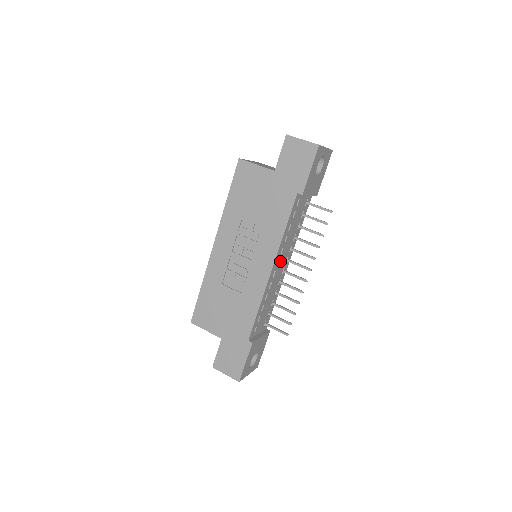
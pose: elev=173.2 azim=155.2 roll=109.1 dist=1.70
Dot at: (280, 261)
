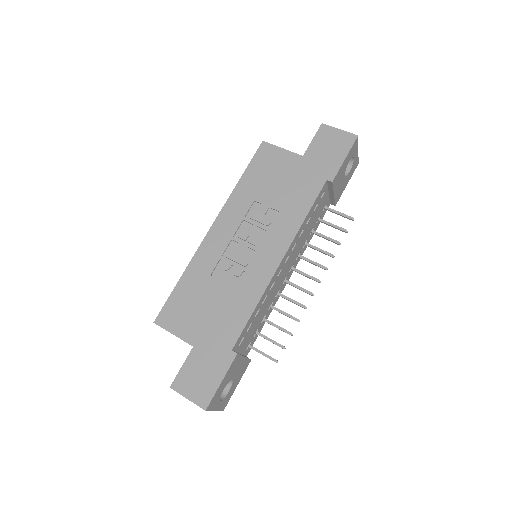
Dot at: (288, 260)
